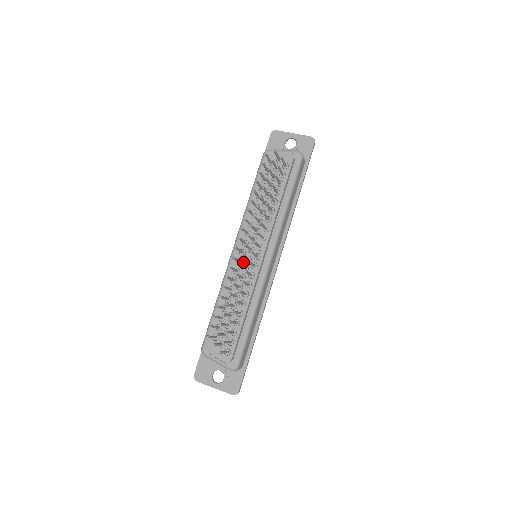
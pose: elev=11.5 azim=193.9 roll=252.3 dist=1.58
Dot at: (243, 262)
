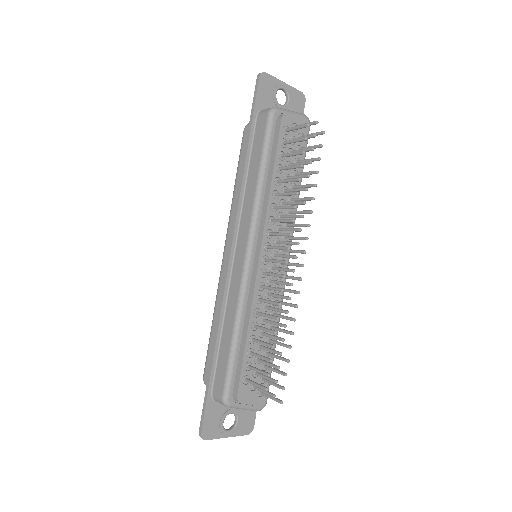
Dot at: occluded
